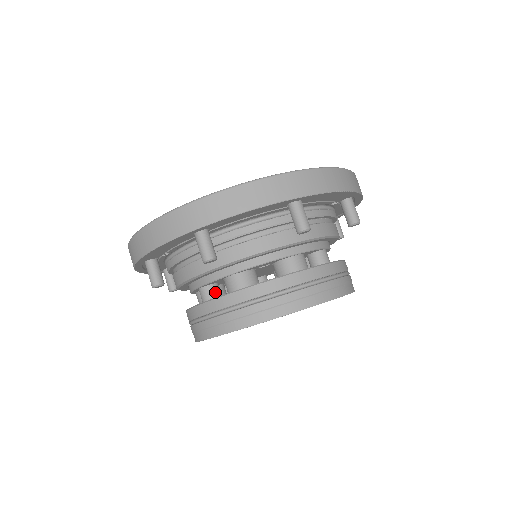
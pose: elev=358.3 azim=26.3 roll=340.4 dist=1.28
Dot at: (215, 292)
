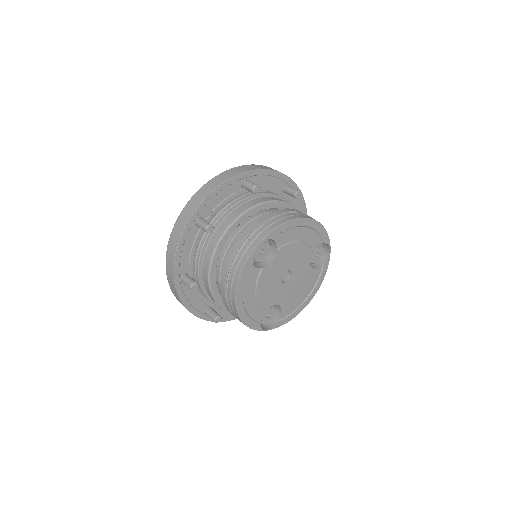
Dot at: occluded
